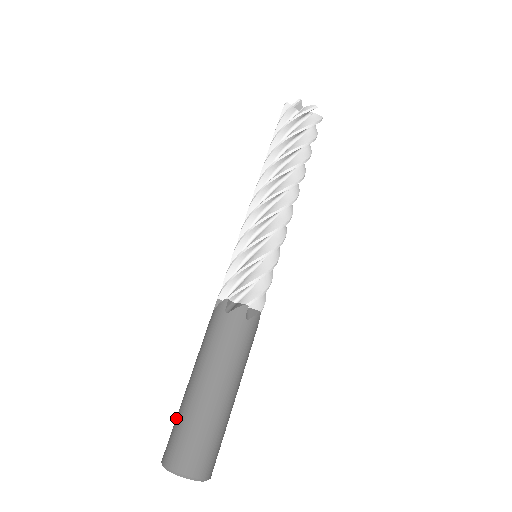
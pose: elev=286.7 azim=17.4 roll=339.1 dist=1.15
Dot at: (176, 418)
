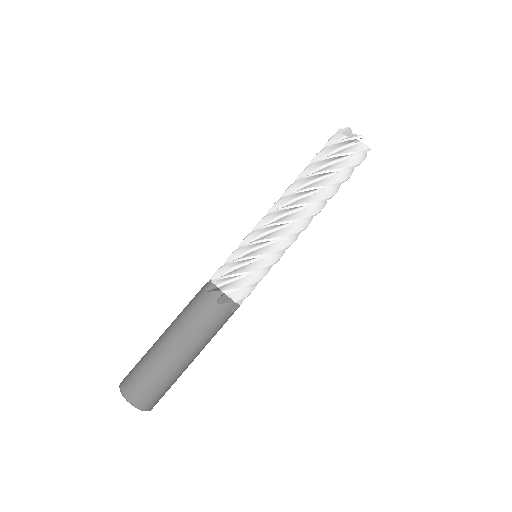
Dot at: (143, 363)
